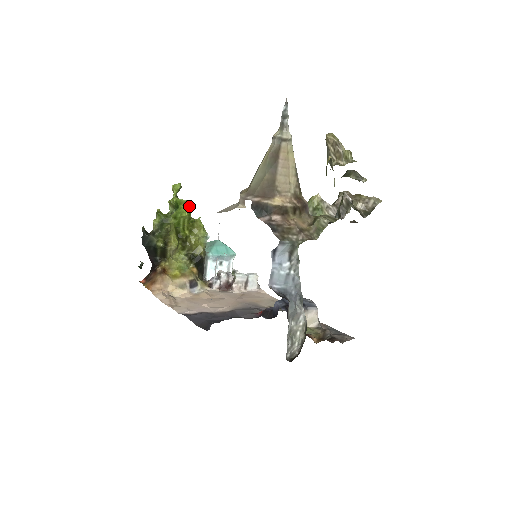
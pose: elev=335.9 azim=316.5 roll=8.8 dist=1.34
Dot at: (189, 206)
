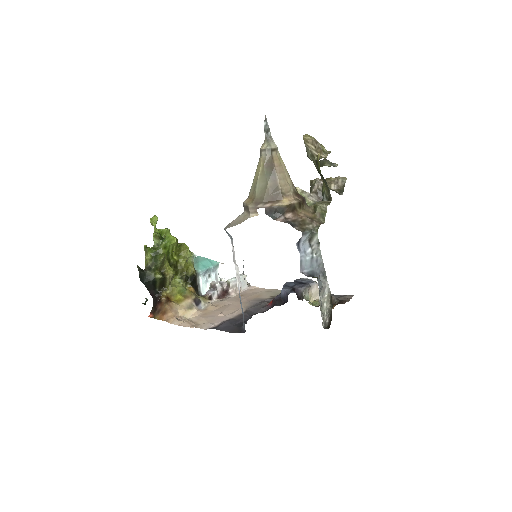
Dot at: (170, 233)
